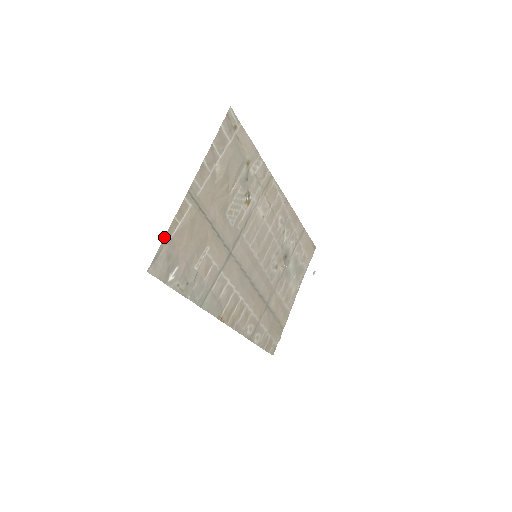
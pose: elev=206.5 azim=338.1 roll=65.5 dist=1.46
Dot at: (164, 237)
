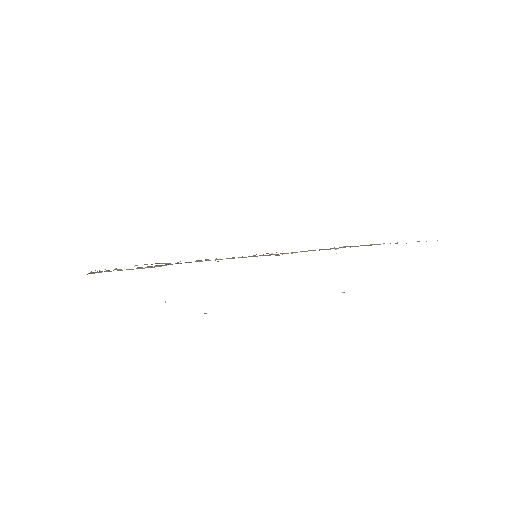
Dot at: occluded
